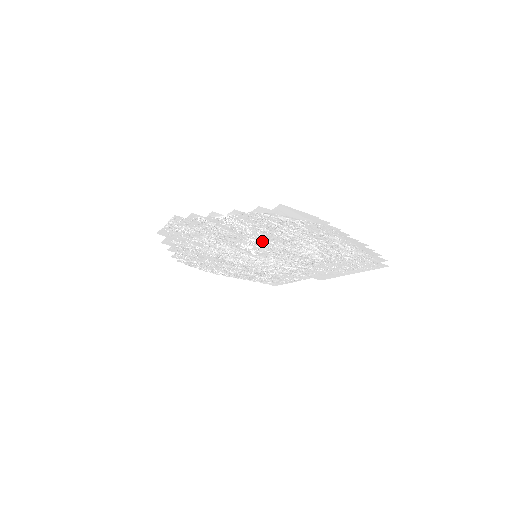
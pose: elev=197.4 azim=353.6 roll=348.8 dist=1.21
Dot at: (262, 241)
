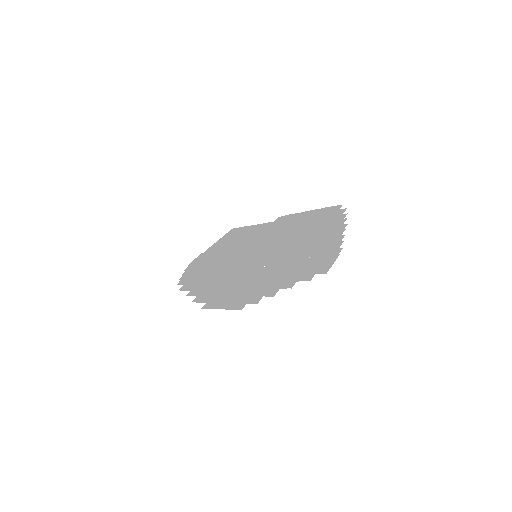
Dot at: (277, 261)
